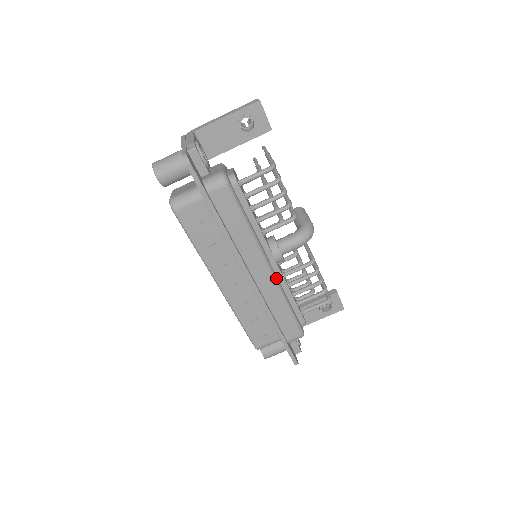
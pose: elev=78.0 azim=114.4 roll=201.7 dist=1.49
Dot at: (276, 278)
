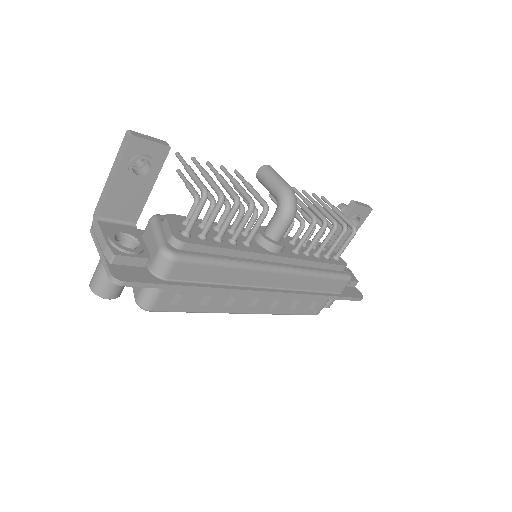
Dot at: (291, 269)
